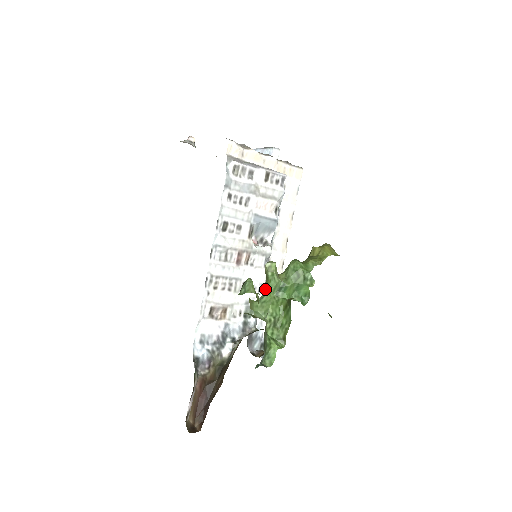
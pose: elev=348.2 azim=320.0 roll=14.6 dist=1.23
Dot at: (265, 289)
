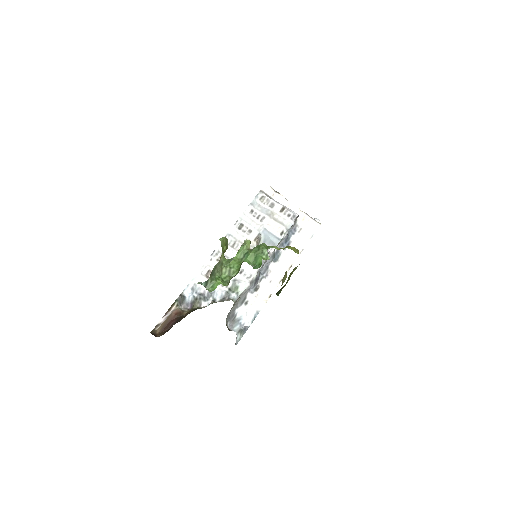
Dot at: (237, 254)
